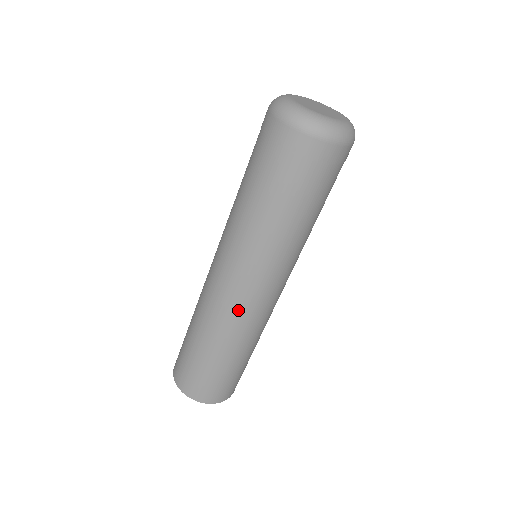
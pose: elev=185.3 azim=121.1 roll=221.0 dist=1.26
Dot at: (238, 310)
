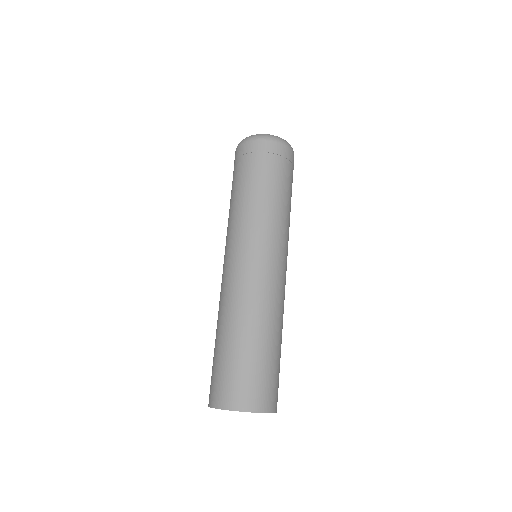
Dot at: (248, 282)
